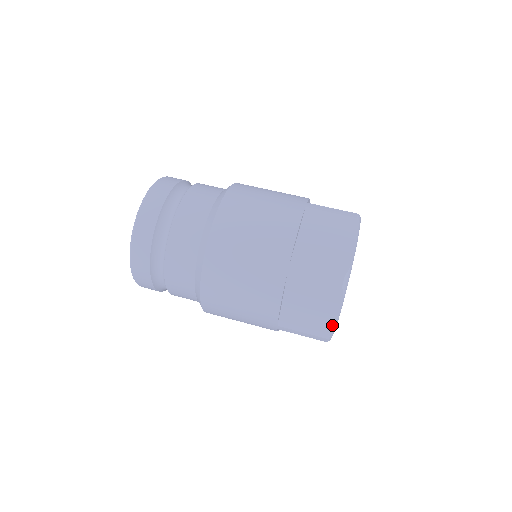
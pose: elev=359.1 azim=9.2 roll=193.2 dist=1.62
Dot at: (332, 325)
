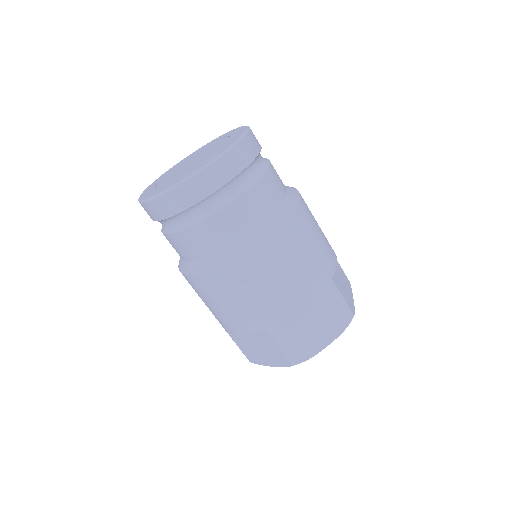
Dot at: (261, 363)
